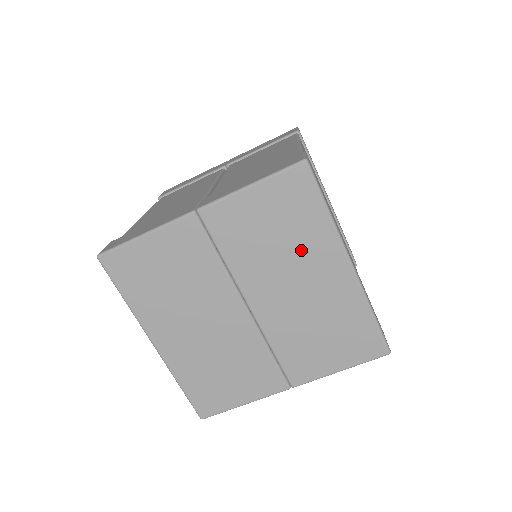
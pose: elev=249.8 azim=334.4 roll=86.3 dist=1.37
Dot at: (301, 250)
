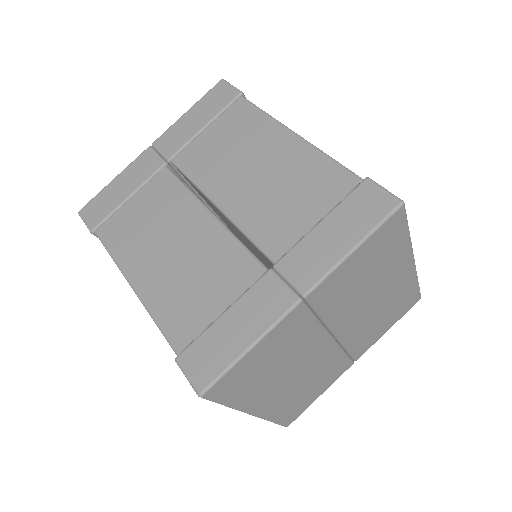
Dot at: (383, 273)
